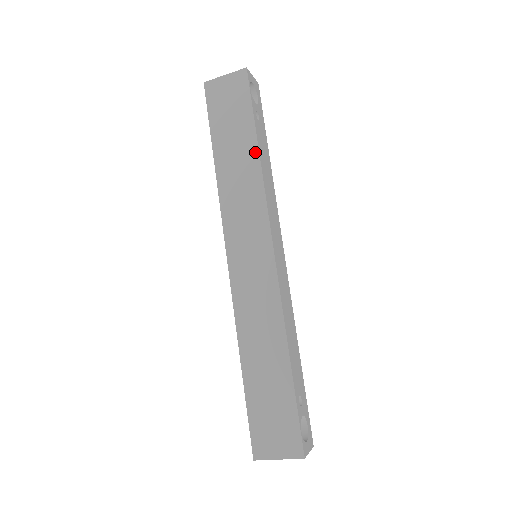
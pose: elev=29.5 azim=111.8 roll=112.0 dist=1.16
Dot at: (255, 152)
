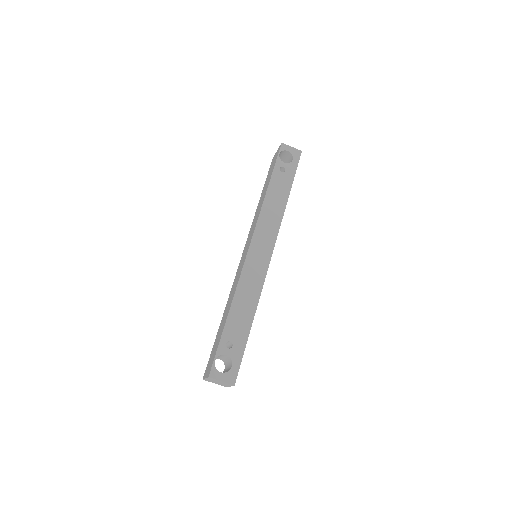
Dot at: (266, 190)
